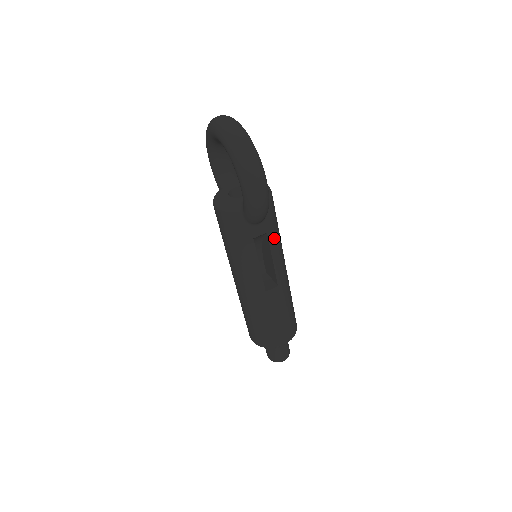
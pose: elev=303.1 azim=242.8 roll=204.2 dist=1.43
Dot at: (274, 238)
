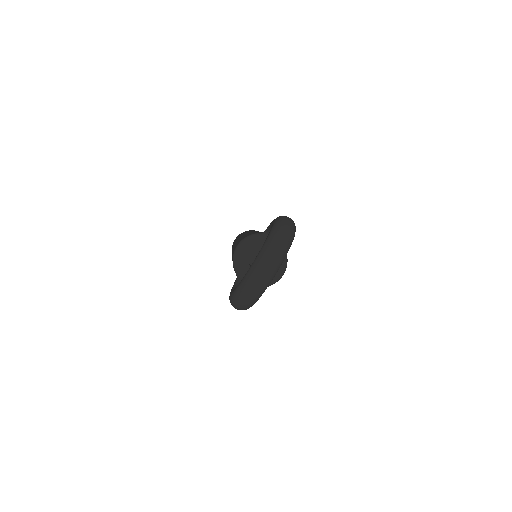
Dot at: occluded
